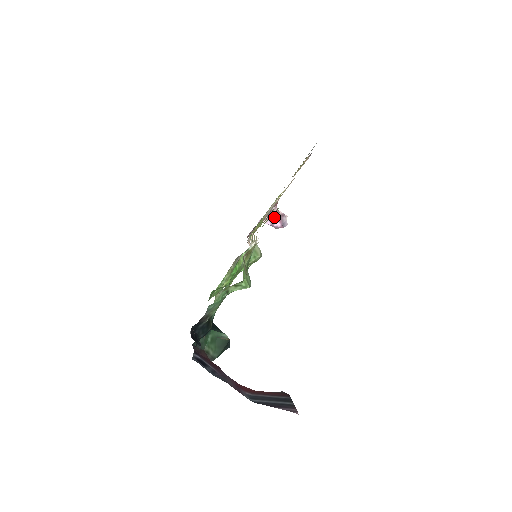
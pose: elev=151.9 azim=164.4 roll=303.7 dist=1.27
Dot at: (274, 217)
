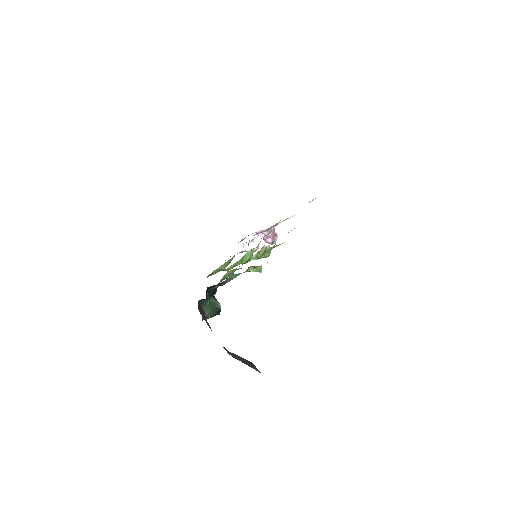
Dot at: (269, 234)
